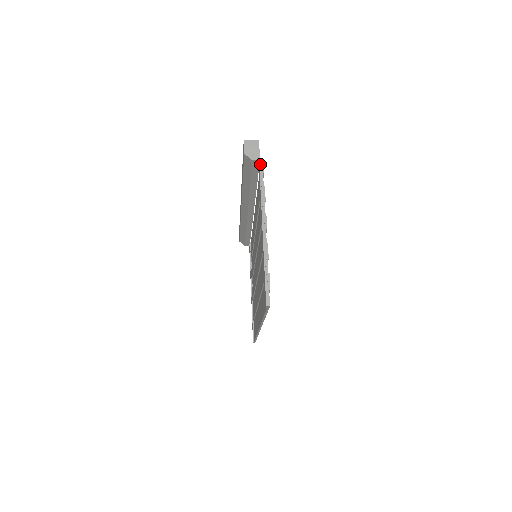
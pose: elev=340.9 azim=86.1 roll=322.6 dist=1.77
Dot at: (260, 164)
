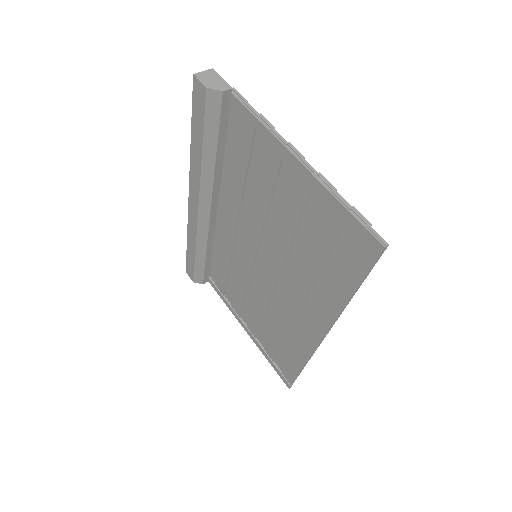
Dot at: (234, 94)
